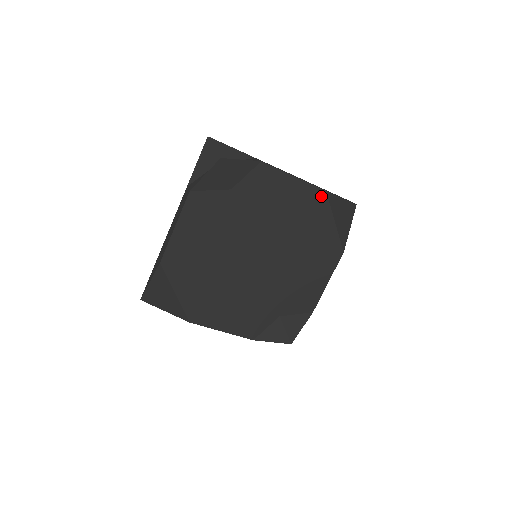
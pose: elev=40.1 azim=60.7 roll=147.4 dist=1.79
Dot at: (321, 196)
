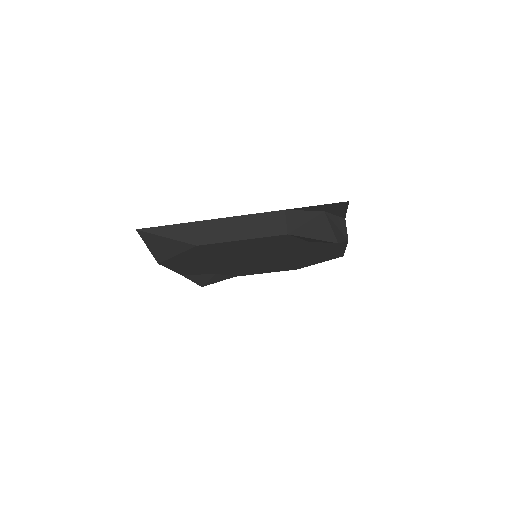
Dot at: (337, 256)
